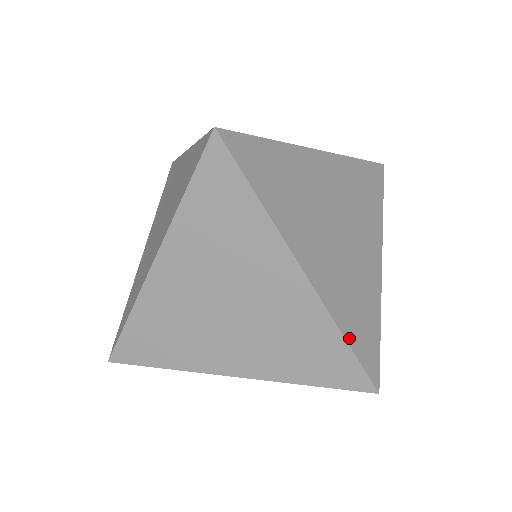
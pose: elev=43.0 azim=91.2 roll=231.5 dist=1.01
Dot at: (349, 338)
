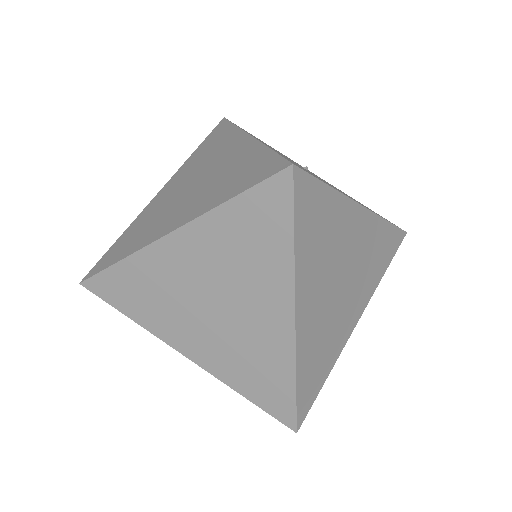
Dot at: (299, 382)
